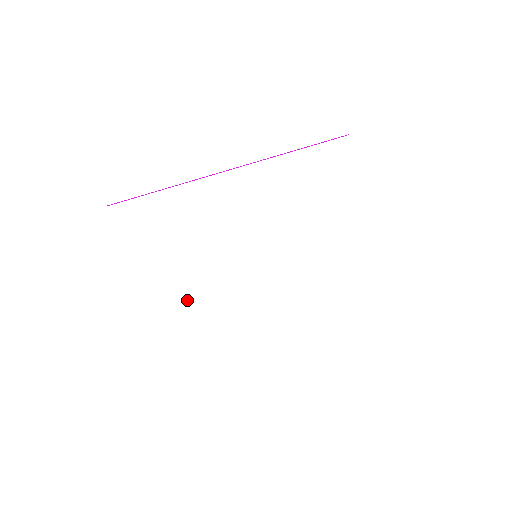
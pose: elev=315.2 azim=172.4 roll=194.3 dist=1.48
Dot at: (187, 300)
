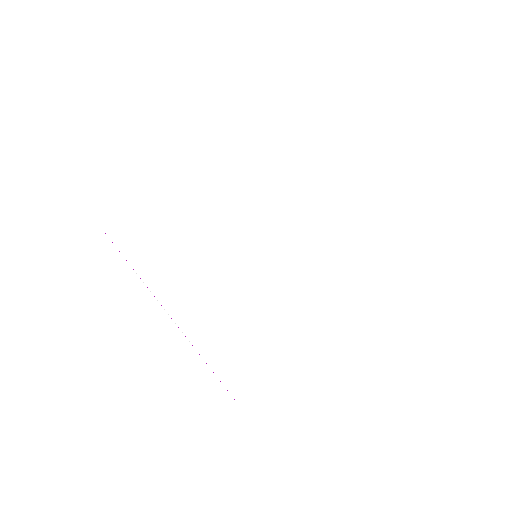
Dot at: (212, 337)
